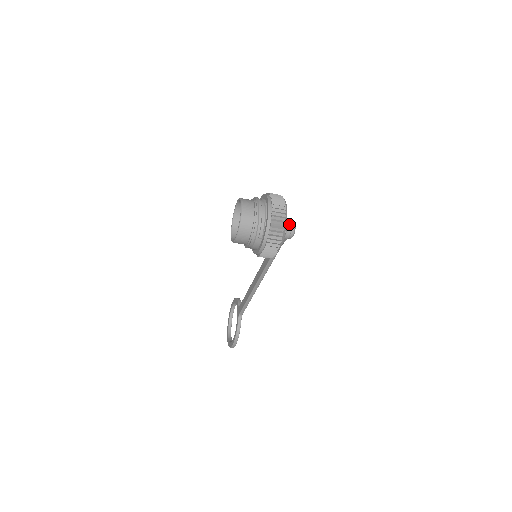
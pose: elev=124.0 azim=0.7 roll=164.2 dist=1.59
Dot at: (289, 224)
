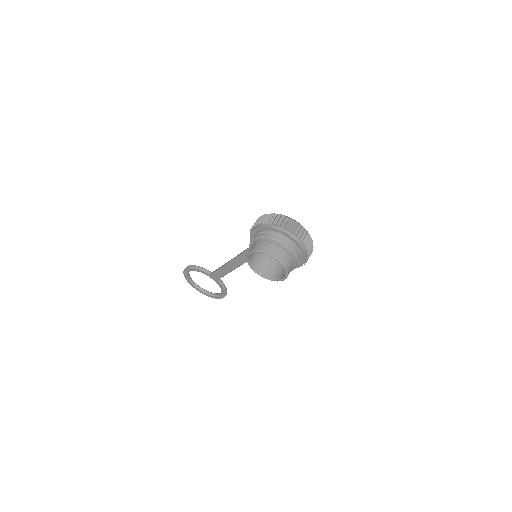
Dot at: occluded
